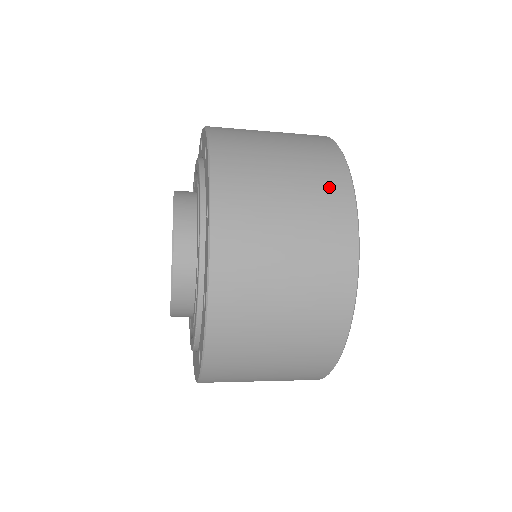
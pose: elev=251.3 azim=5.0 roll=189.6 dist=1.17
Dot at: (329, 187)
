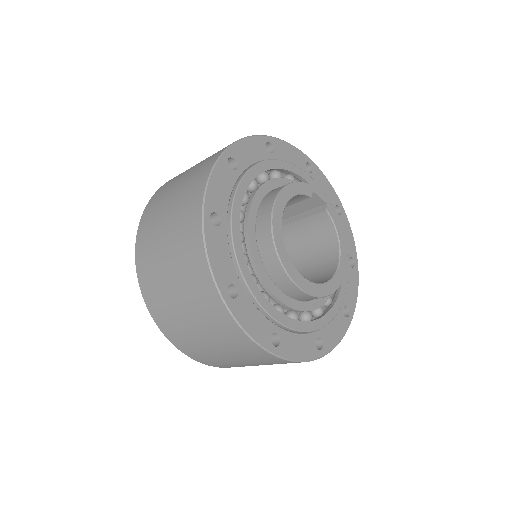
Dot at: (197, 281)
